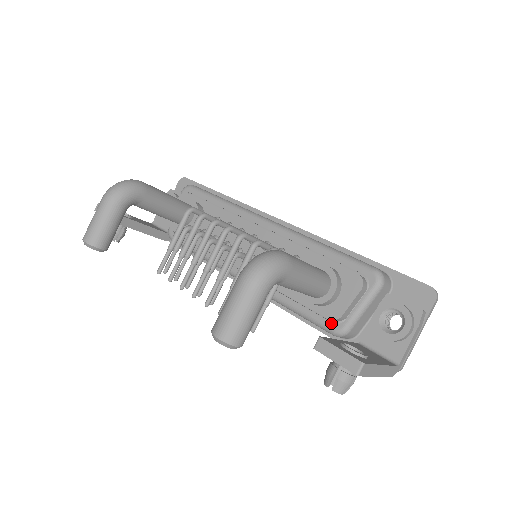
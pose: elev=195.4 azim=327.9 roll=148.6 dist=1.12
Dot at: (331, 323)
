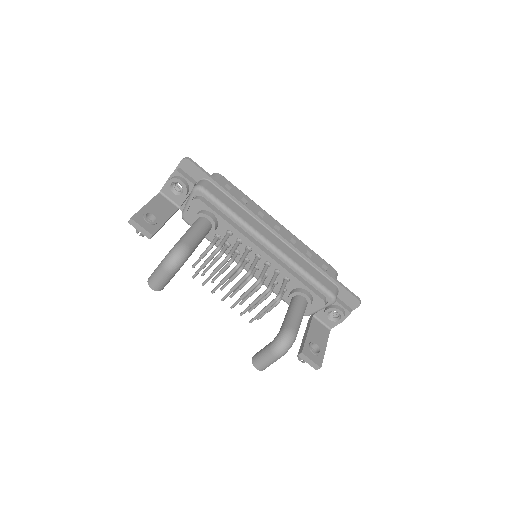
Dot at: occluded
